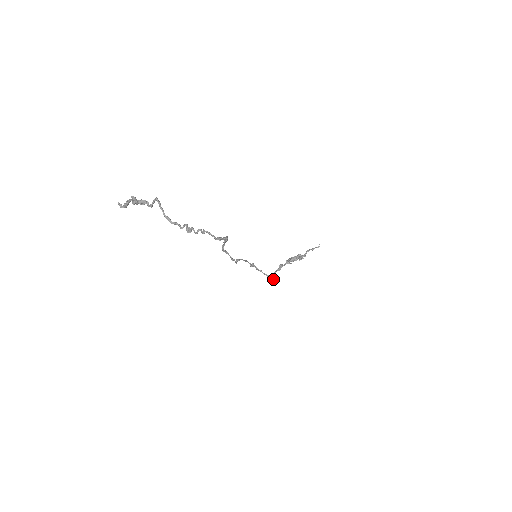
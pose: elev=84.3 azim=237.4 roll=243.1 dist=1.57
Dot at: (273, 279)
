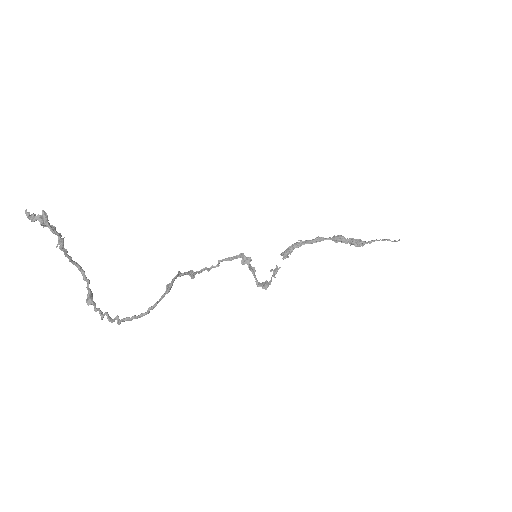
Dot at: (262, 286)
